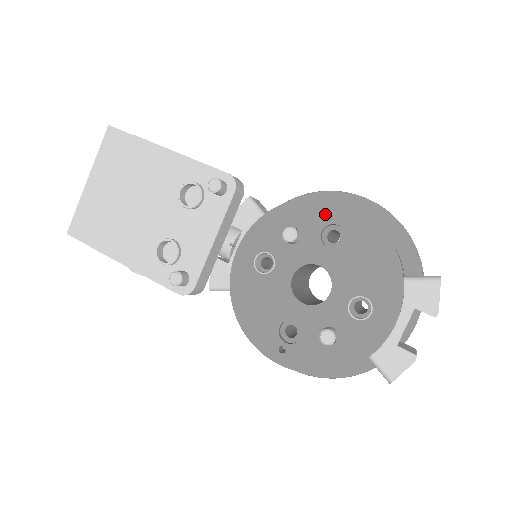
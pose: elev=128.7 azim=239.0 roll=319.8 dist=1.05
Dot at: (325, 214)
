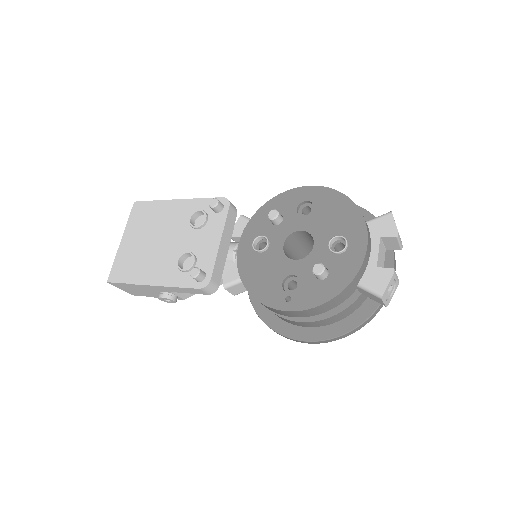
Dot at: (296, 198)
